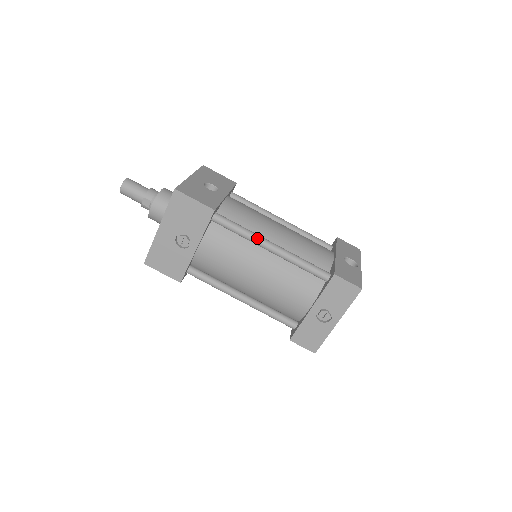
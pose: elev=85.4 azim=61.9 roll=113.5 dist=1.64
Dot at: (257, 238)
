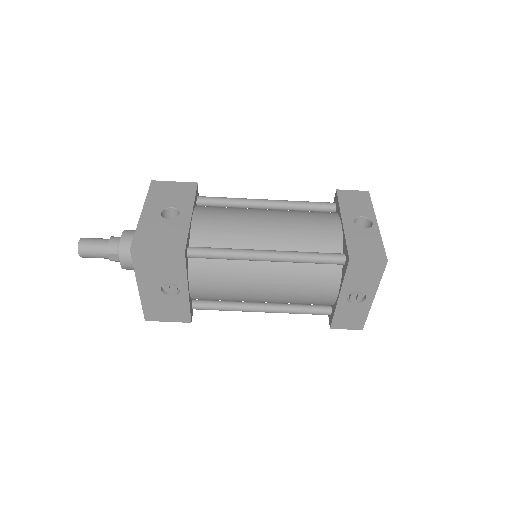
Dot at: (246, 255)
